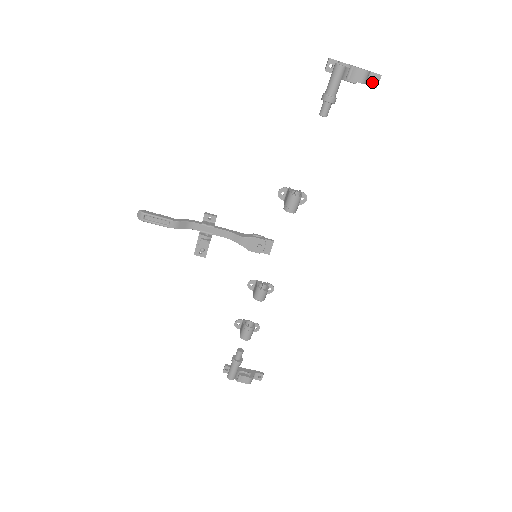
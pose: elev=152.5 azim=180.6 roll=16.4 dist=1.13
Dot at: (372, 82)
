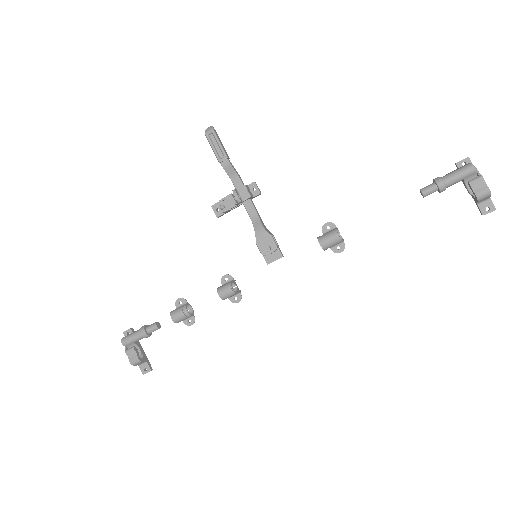
Dot at: (484, 208)
